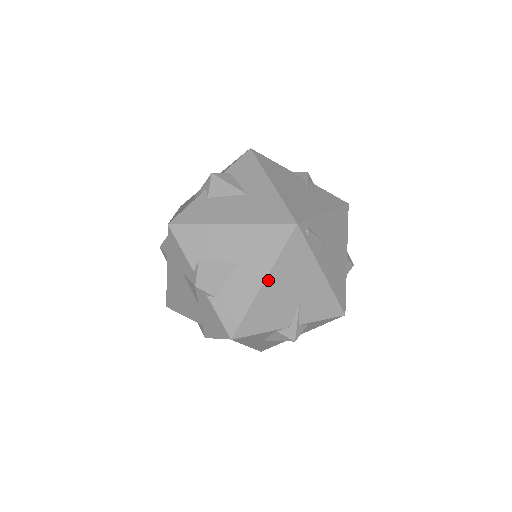
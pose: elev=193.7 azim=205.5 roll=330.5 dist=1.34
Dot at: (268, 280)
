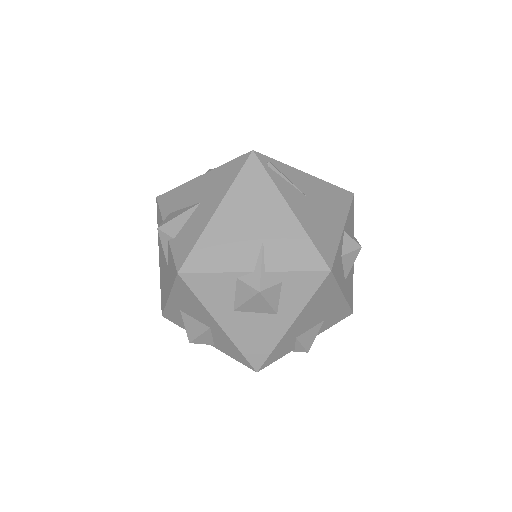
Dot at: (222, 207)
